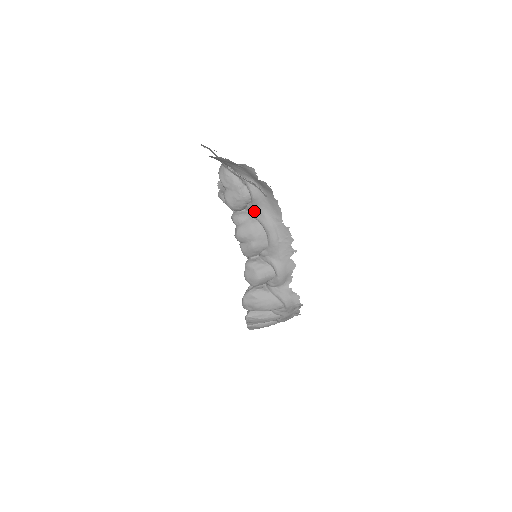
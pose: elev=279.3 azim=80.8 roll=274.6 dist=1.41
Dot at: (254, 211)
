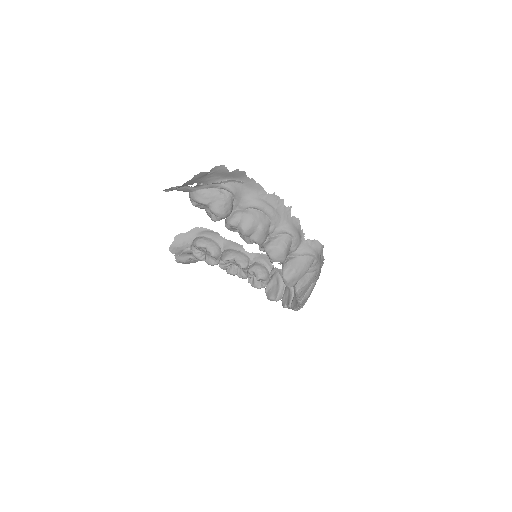
Dot at: (241, 204)
